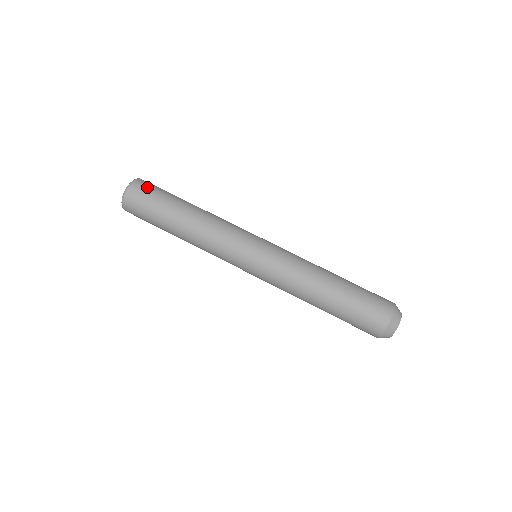
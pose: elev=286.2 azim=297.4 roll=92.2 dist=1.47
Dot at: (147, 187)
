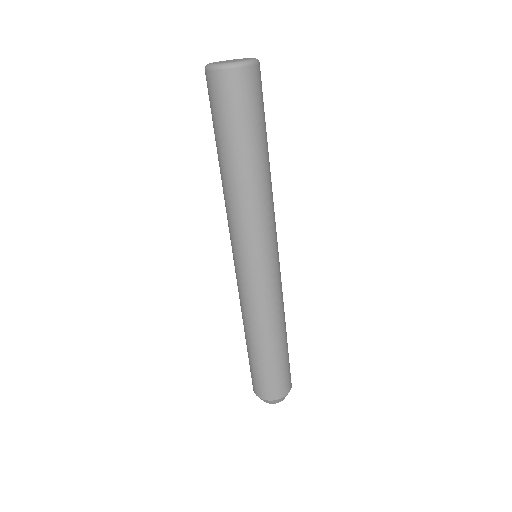
Dot at: (256, 89)
